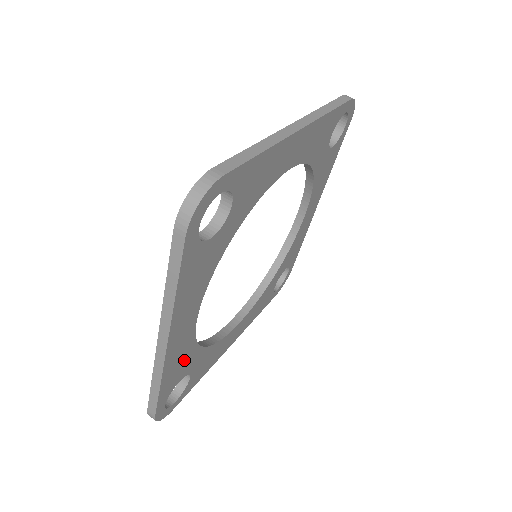
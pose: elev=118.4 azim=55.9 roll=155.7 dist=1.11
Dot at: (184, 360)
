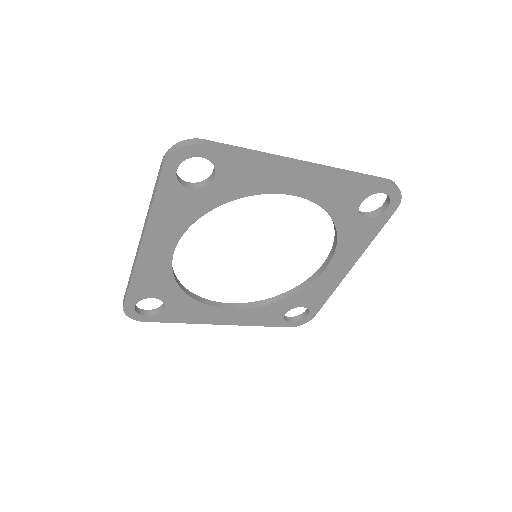
Dot at: (158, 281)
